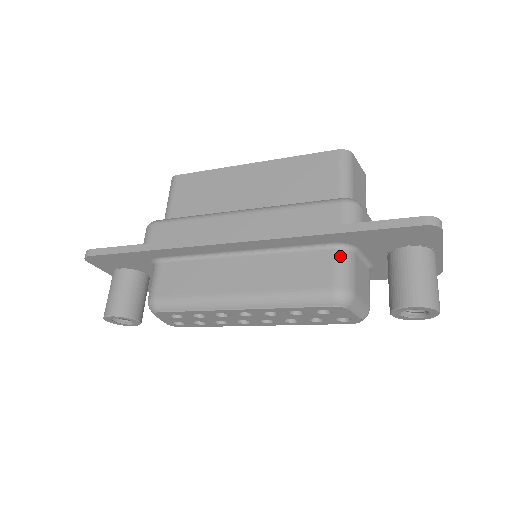
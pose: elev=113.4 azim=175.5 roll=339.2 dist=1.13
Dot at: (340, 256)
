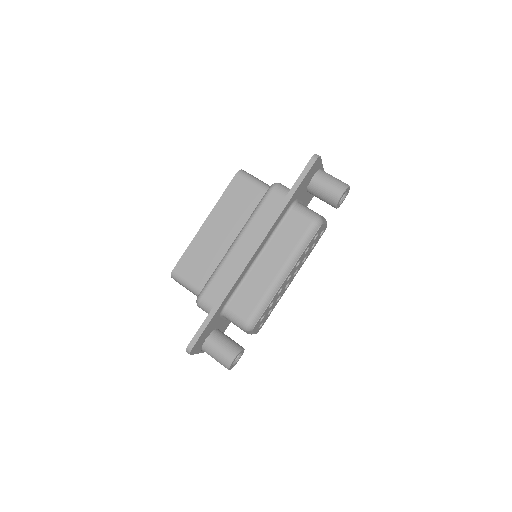
Dot at: (297, 209)
